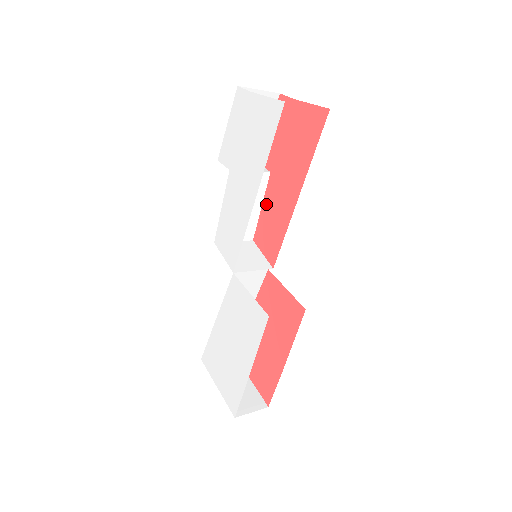
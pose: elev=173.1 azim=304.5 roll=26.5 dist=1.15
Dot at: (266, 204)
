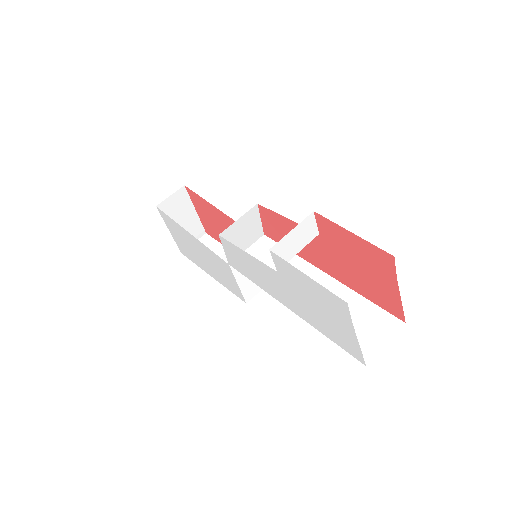
Dot at: (293, 226)
